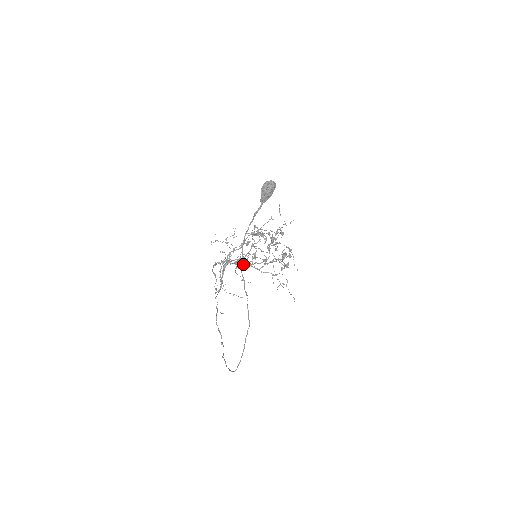
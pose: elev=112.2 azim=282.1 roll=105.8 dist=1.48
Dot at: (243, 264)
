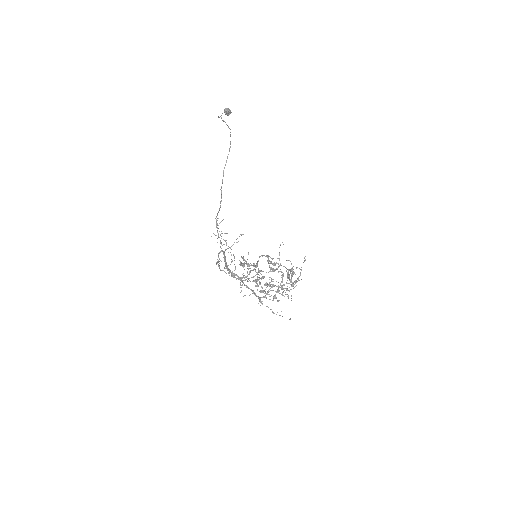
Dot at: occluded
